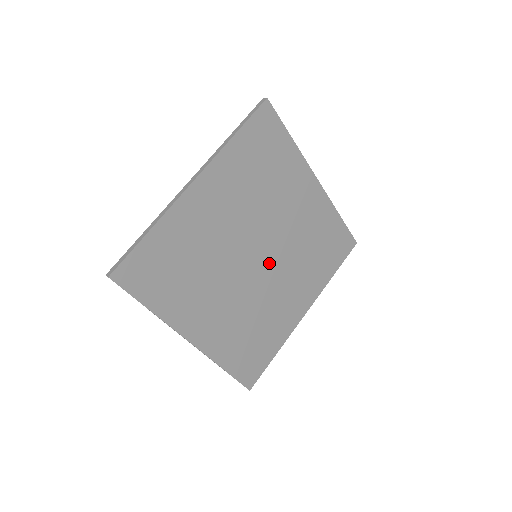
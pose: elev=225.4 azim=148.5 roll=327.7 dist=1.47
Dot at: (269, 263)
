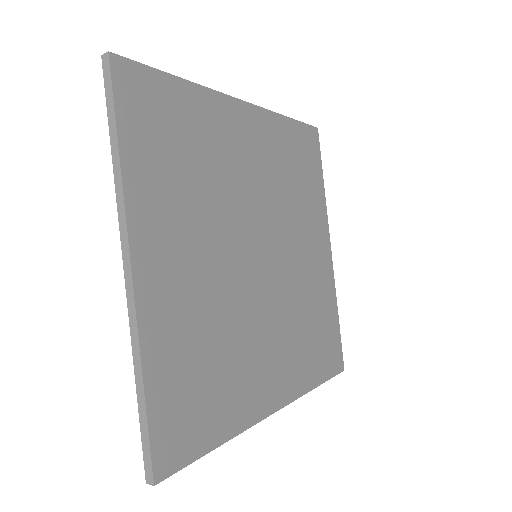
Dot at: (272, 248)
